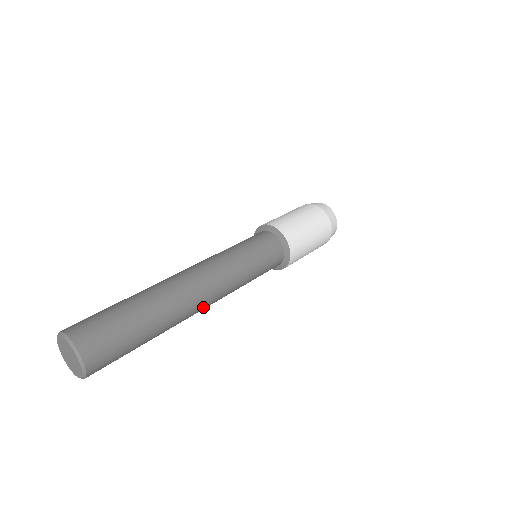
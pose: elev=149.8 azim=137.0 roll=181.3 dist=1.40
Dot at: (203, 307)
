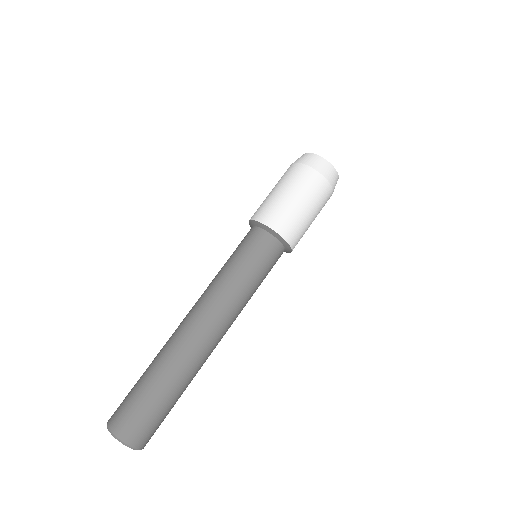
Dot at: occluded
